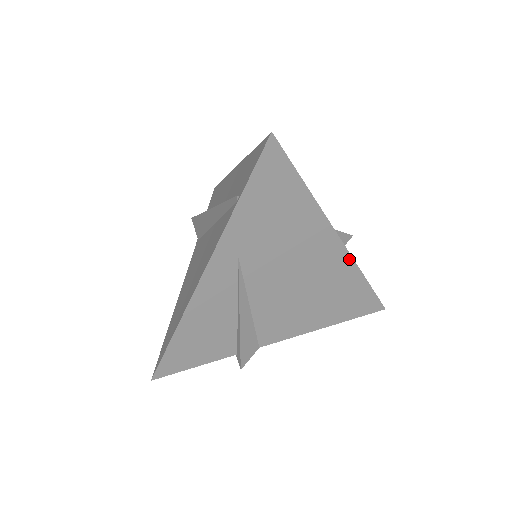
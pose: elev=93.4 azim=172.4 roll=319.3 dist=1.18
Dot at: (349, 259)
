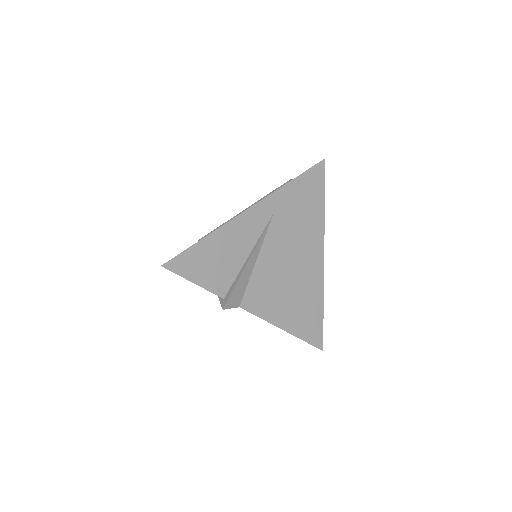
Dot at: (322, 278)
